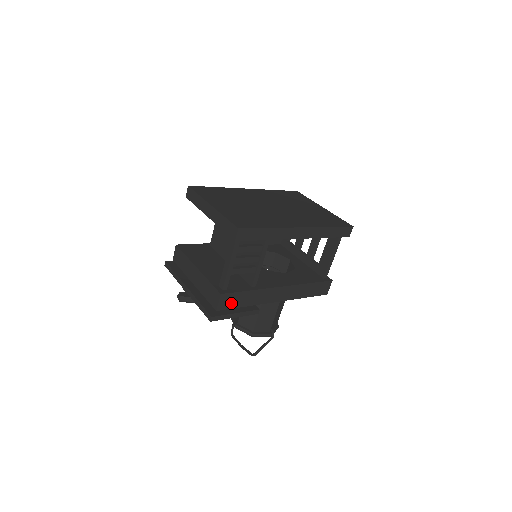
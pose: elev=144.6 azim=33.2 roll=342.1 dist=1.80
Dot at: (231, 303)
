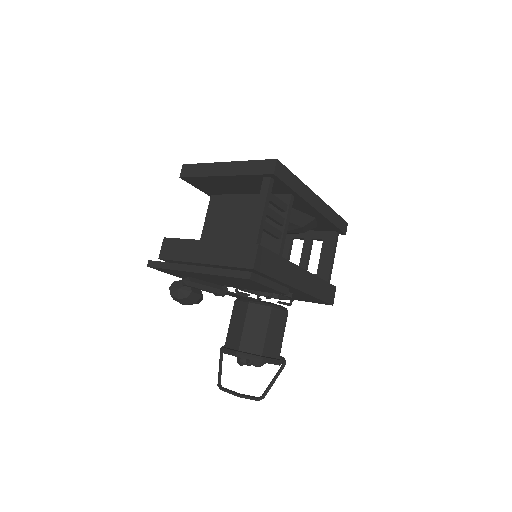
Dot at: (265, 265)
